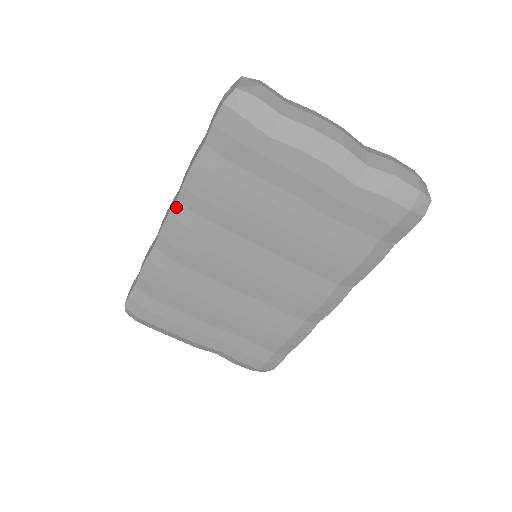
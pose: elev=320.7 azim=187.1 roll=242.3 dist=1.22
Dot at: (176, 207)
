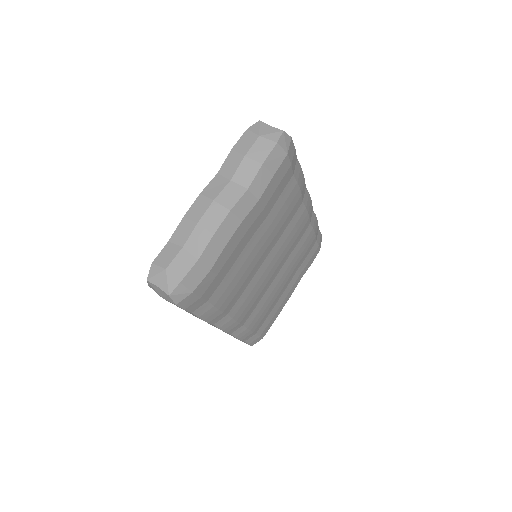
Dot at: (218, 325)
